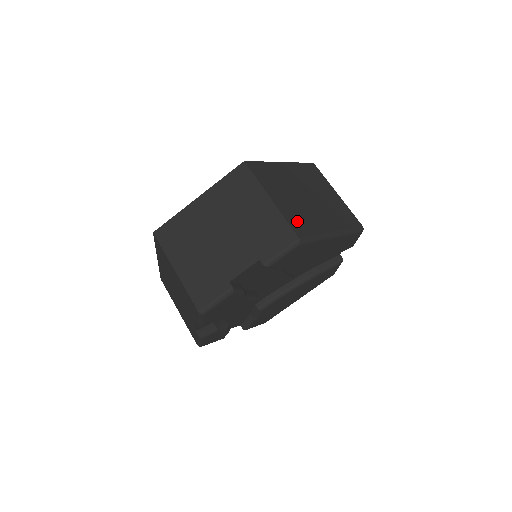
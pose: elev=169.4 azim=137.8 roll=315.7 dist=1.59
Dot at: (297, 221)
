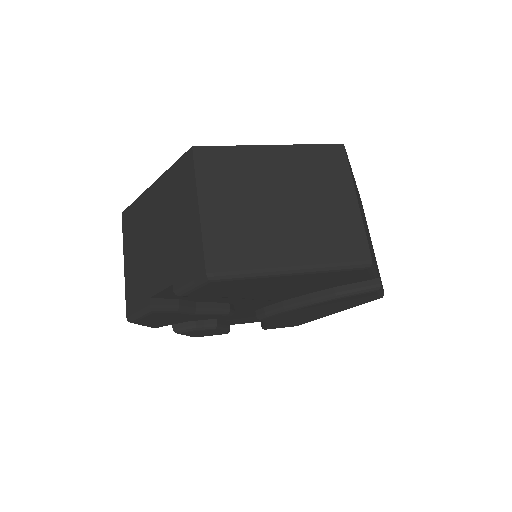
Dot at: (224, 245)
